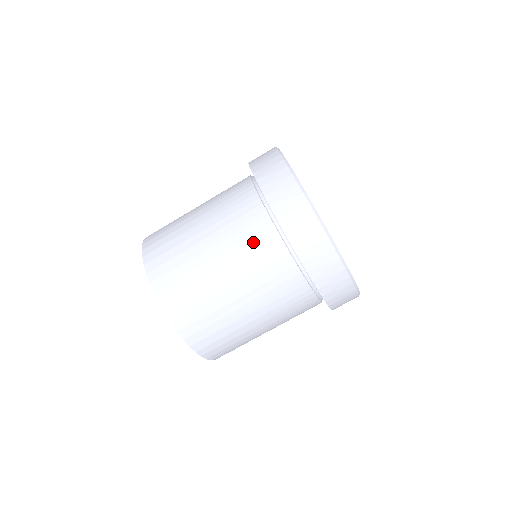
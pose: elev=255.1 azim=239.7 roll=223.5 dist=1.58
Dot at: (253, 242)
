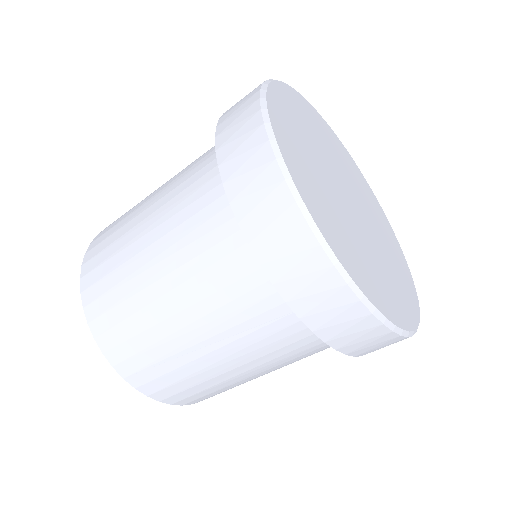
Dot at: (242, 307)
